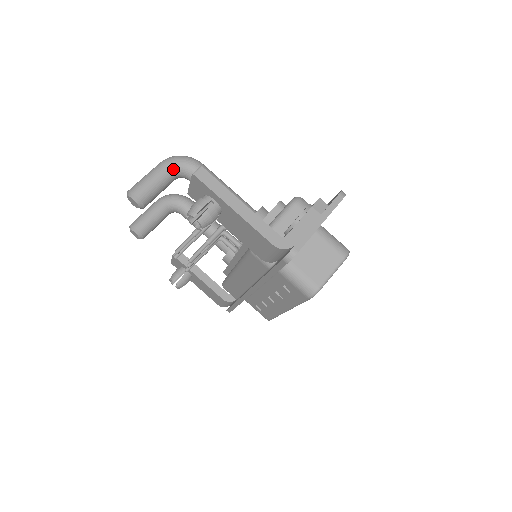
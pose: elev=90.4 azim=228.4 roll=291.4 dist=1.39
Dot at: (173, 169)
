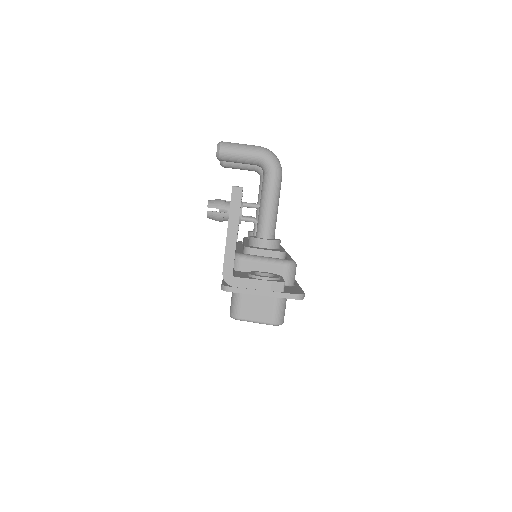
Dot at: (259, 159)
